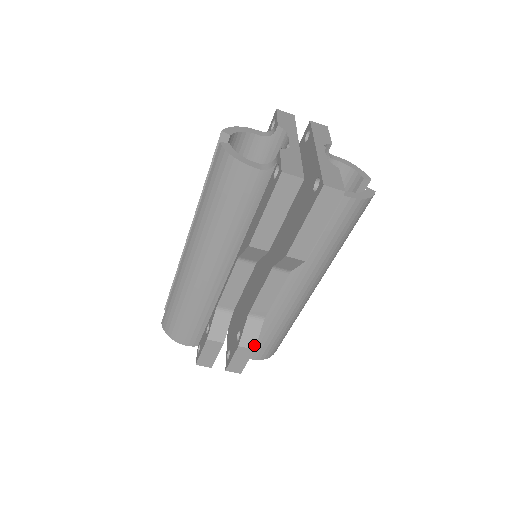
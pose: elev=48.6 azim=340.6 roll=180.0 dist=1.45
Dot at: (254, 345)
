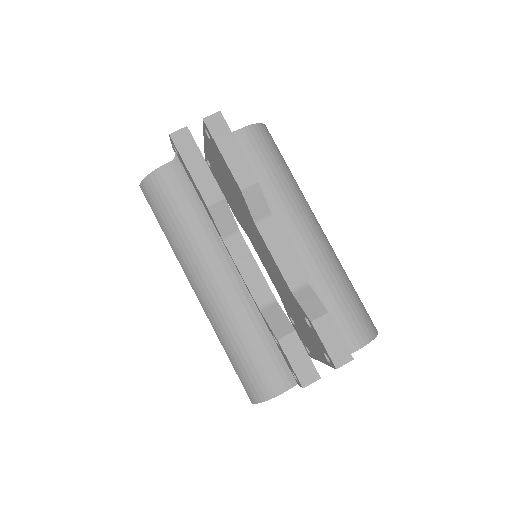
Dot at: (323, 309)
